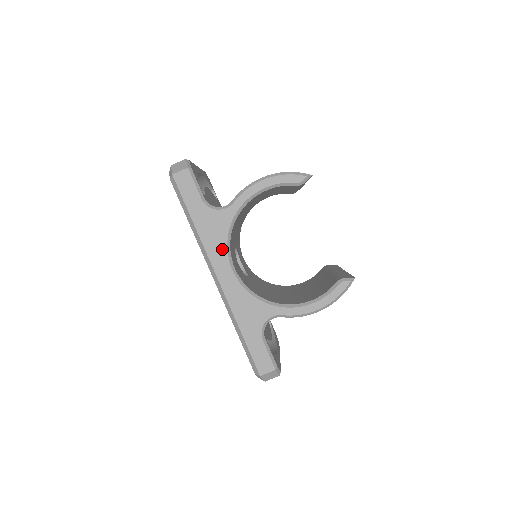
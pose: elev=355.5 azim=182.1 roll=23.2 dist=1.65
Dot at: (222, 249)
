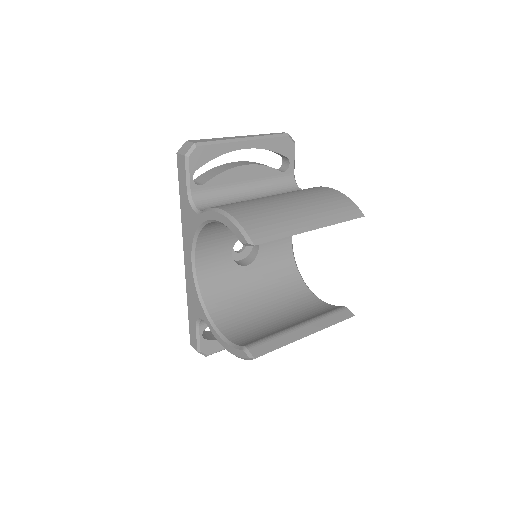
Dot at: (190, 242)
